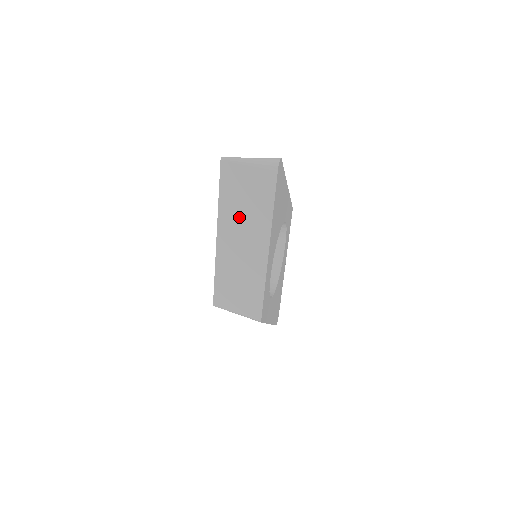
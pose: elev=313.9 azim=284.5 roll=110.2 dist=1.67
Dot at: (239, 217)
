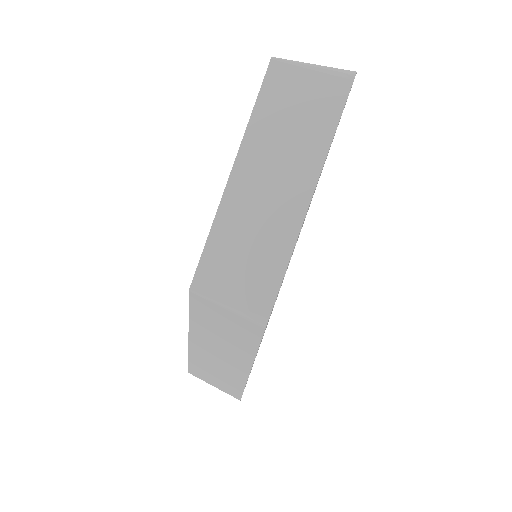
Dot at: (276, 143)
